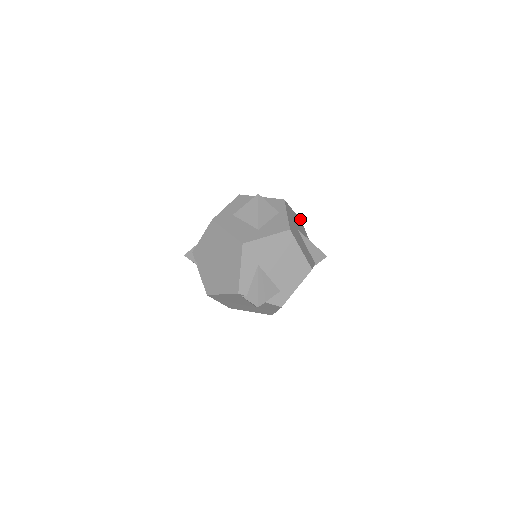
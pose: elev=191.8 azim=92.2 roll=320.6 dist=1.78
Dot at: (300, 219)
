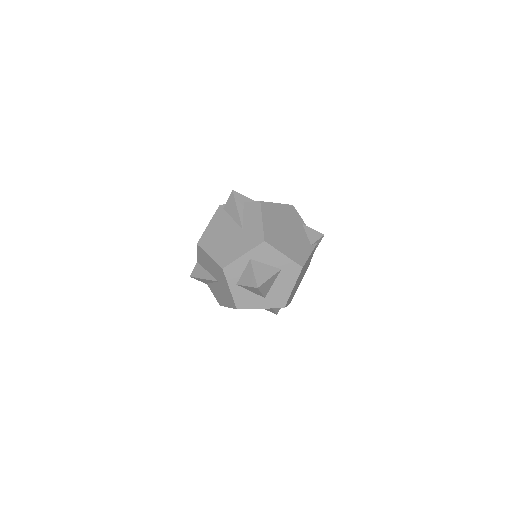
Dot at: occluded
